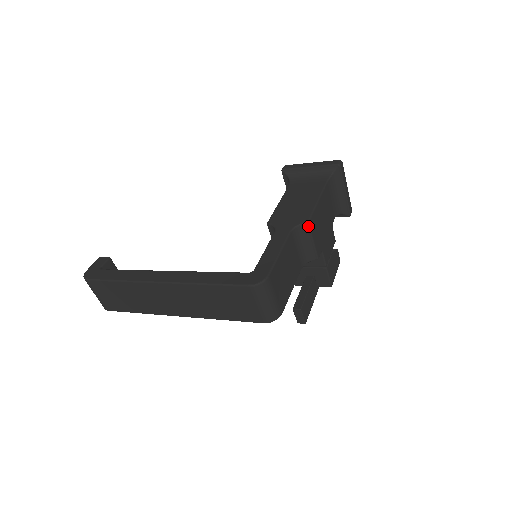
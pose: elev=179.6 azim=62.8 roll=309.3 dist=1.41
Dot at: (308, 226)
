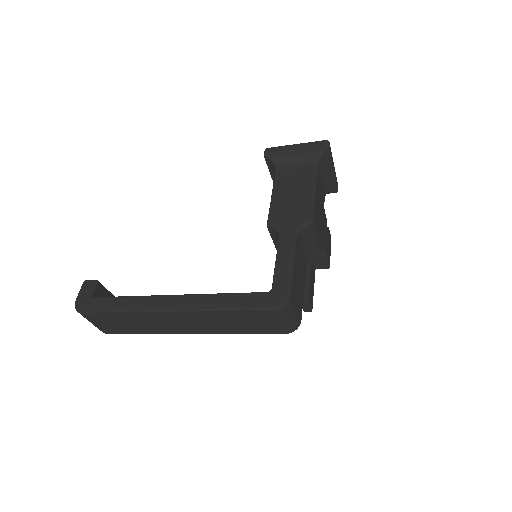
Dot at: (312, 226)
